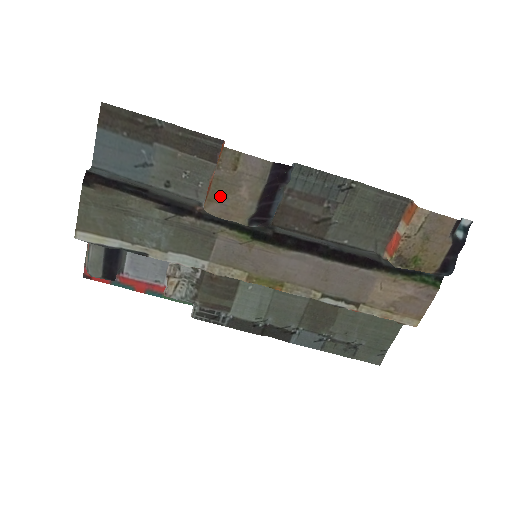
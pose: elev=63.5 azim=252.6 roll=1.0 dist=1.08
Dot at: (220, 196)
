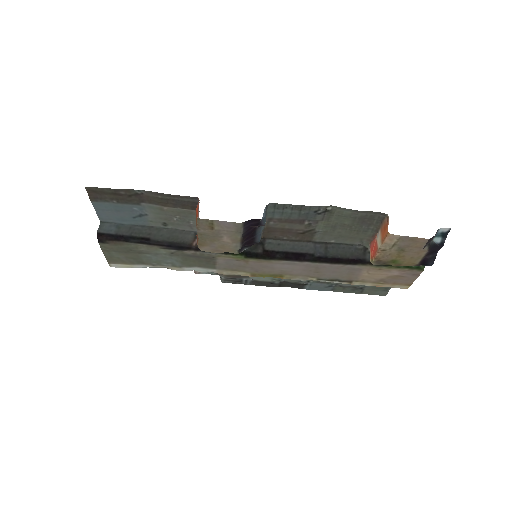
Dot at: (207, 243)
